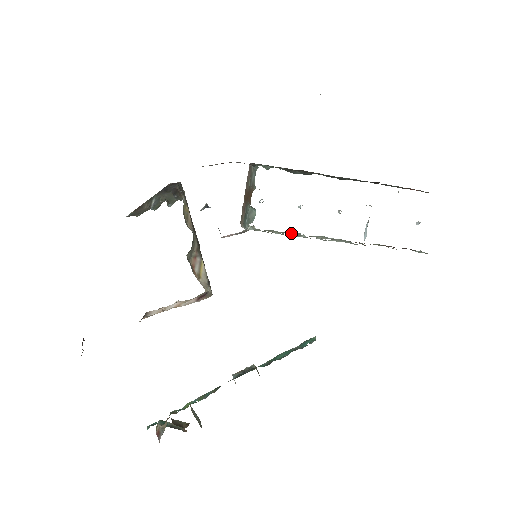
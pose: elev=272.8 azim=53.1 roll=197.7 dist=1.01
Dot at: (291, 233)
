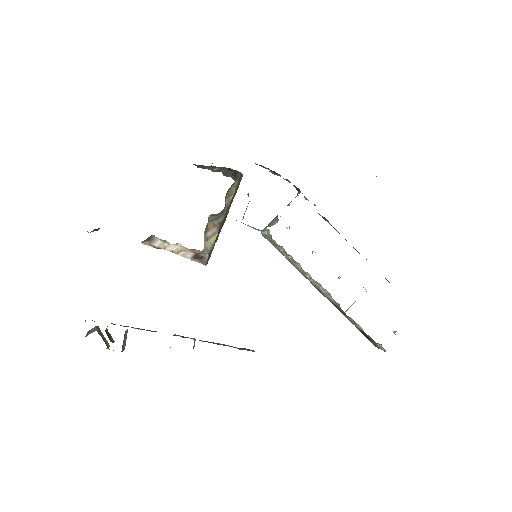
Dot at: occluded
